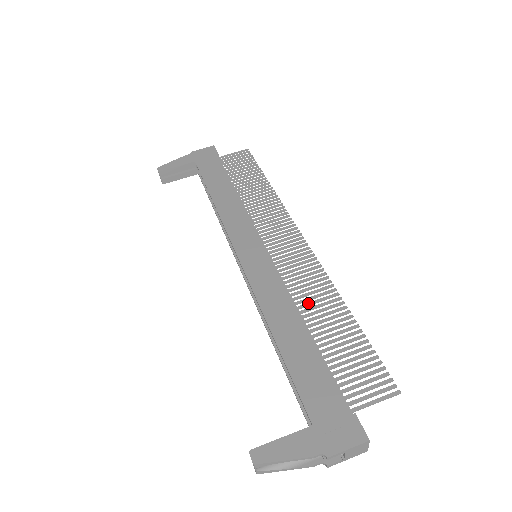
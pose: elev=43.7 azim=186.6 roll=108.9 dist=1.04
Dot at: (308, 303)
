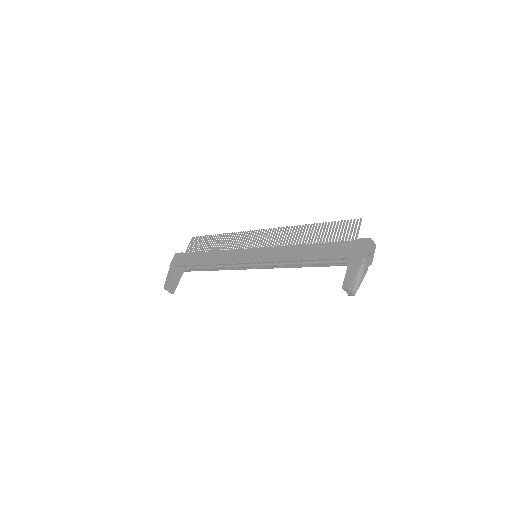
Dot at: (297, 240)
